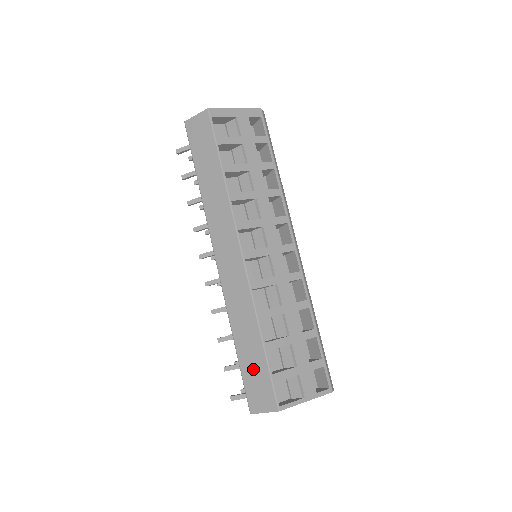
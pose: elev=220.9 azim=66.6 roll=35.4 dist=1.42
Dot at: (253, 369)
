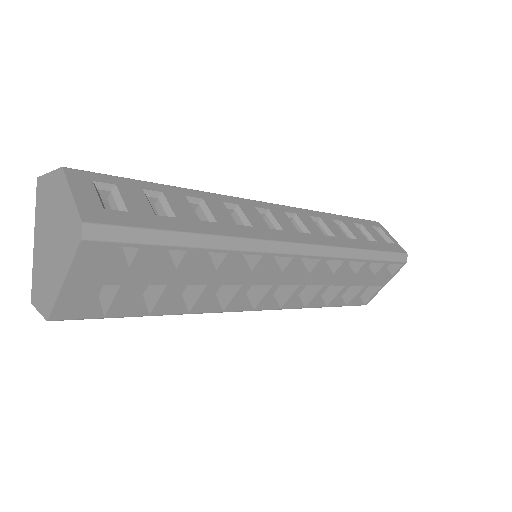
Dot at: occluded
